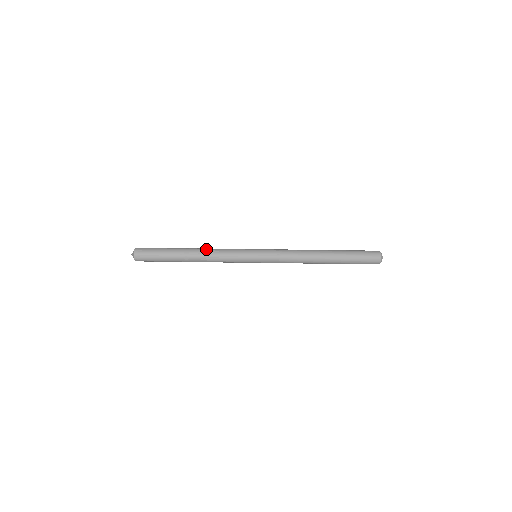
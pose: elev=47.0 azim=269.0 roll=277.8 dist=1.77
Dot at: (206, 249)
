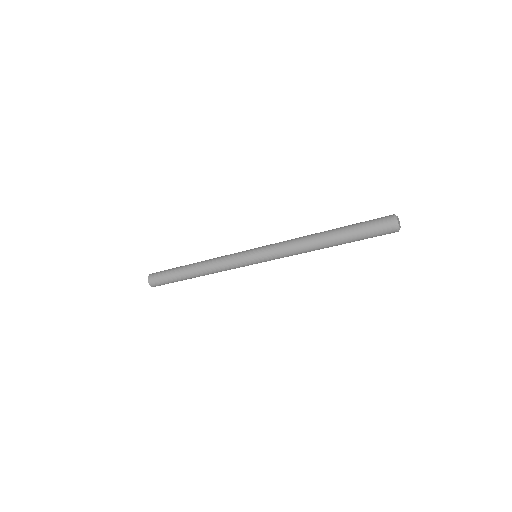
Dot at: (207, 260)
